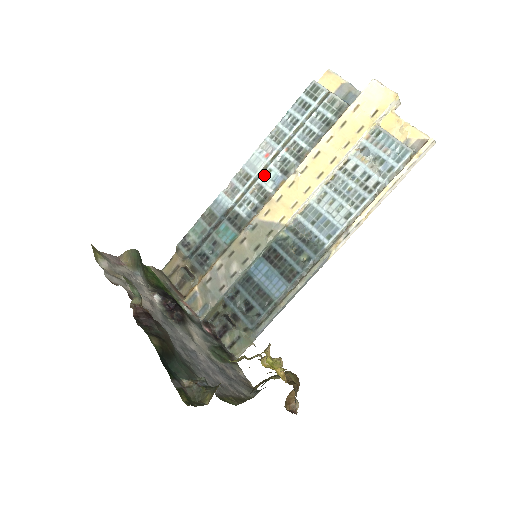
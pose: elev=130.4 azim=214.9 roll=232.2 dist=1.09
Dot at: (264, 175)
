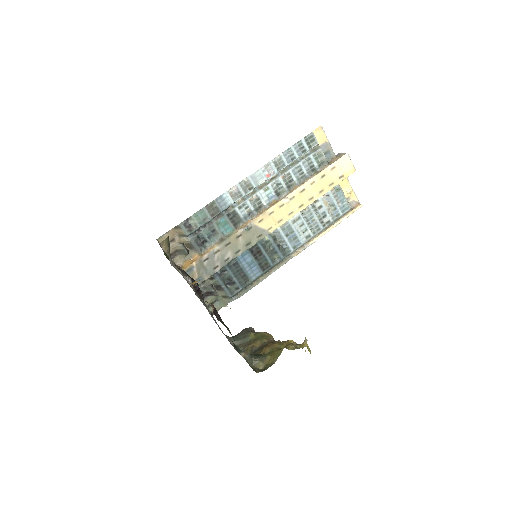
Dot at: (263, 190)
